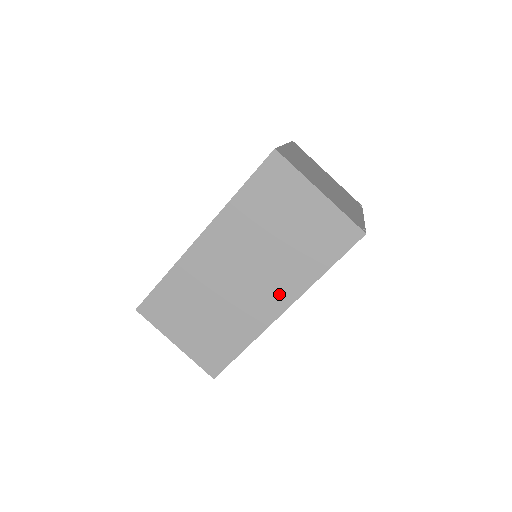
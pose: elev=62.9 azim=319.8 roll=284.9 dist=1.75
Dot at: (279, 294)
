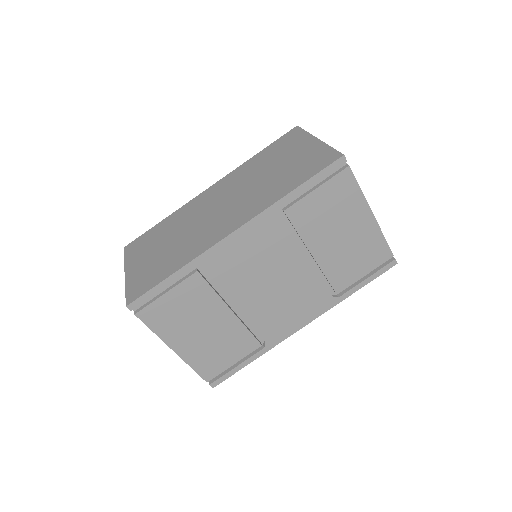
Dot at: (240, 216)
